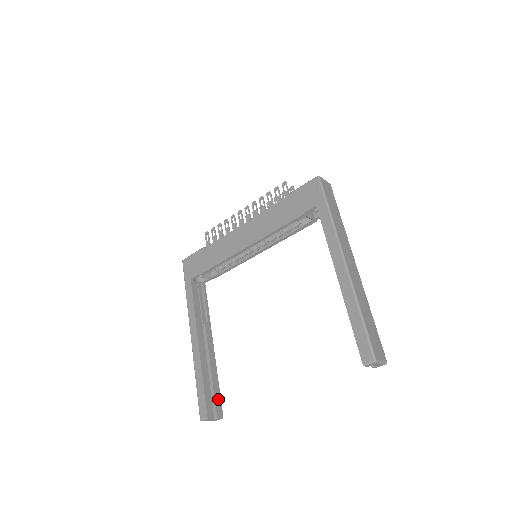
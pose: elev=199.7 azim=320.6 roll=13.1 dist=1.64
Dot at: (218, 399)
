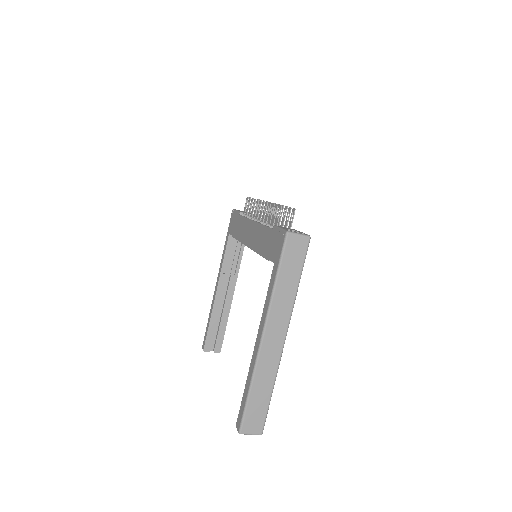
Dot at: (220, 339)
